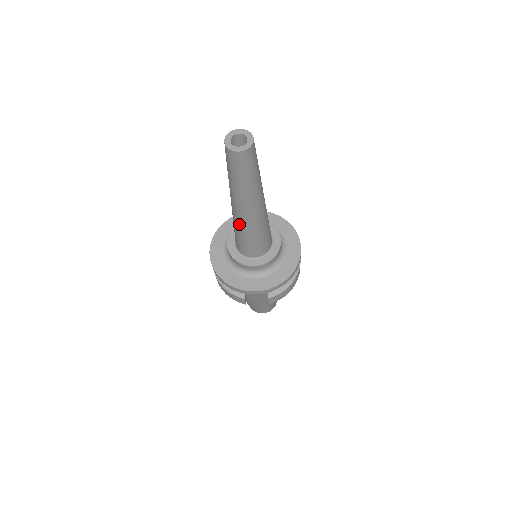
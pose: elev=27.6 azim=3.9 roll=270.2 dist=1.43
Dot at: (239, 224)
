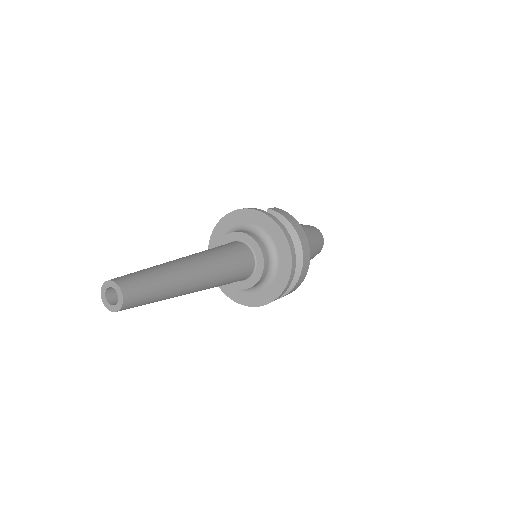
Dot at: occluded
